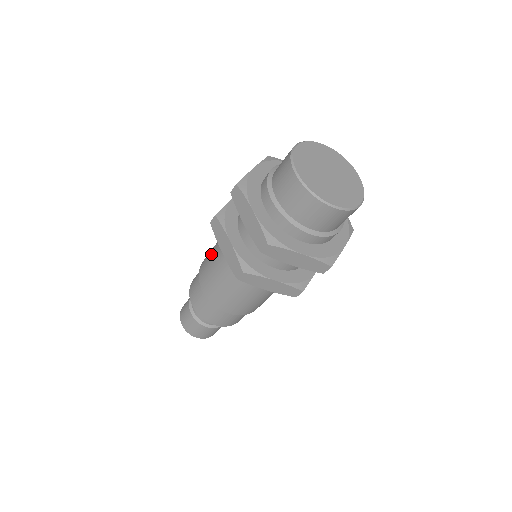
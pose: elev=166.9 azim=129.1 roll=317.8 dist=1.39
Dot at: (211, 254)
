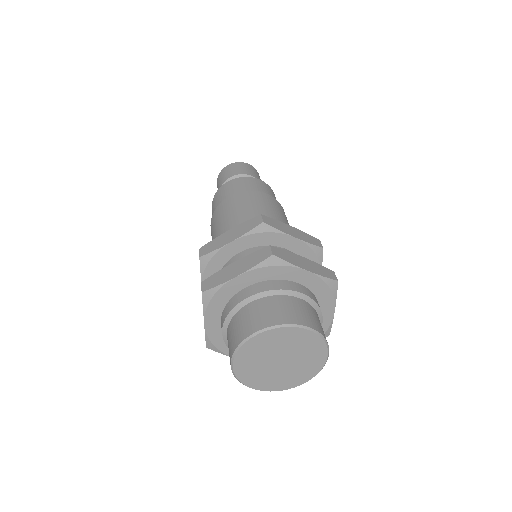
Dot at: (218, 226)
